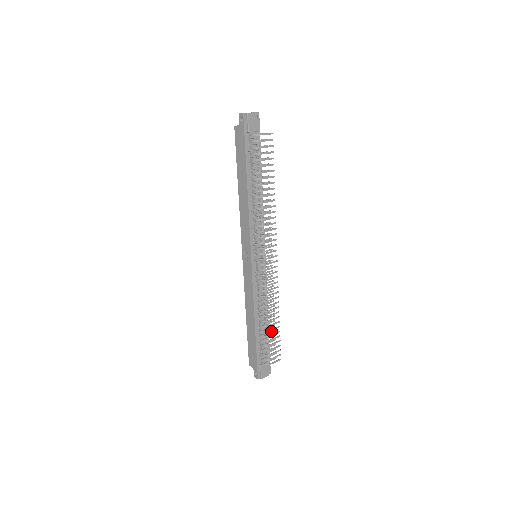
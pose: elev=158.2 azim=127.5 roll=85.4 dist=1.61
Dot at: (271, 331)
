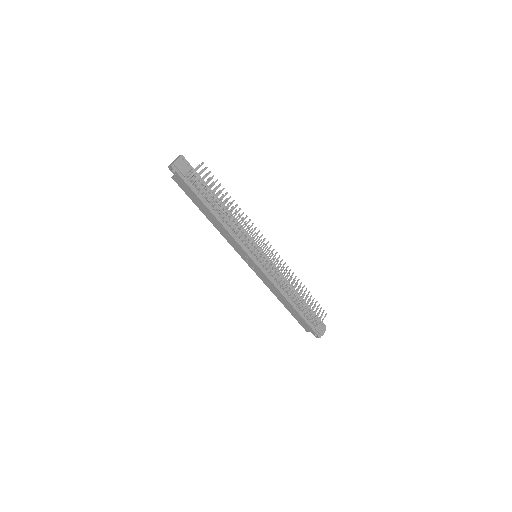
Dot at: occluded
